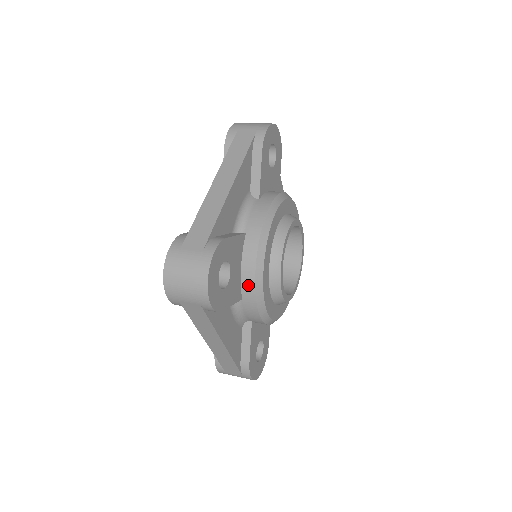
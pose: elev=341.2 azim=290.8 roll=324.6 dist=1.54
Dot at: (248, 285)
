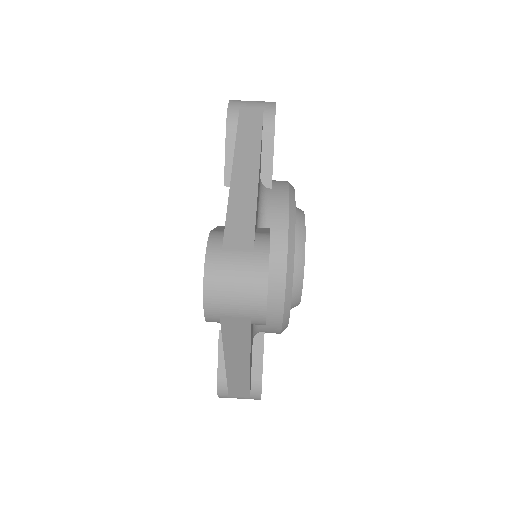
Dot at: (276, 289)
